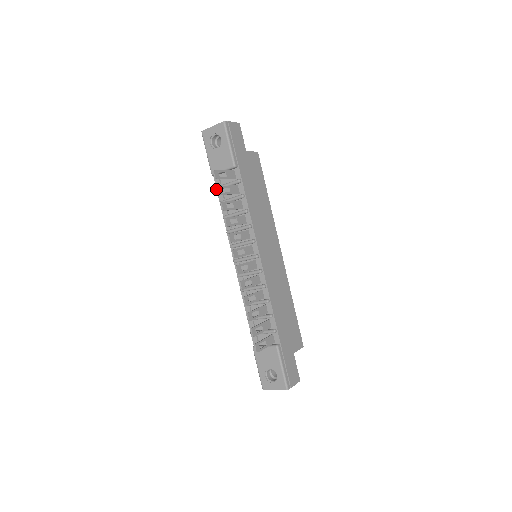
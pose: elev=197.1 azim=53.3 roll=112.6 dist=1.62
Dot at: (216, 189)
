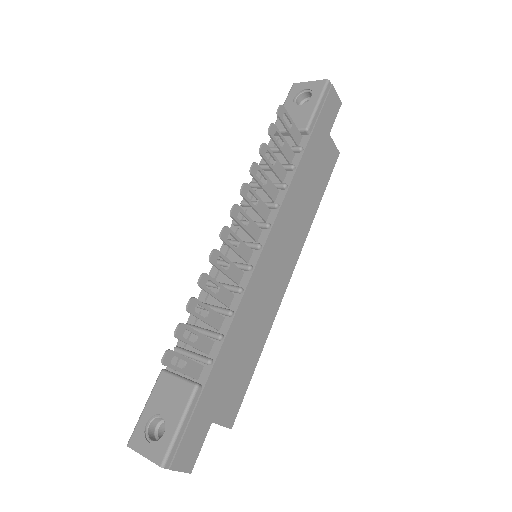
Dot at: occluded
